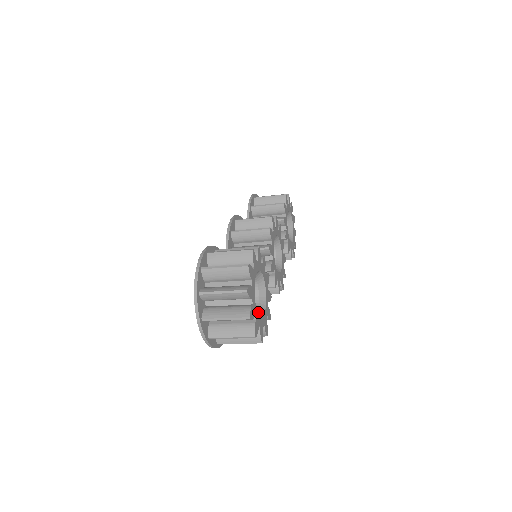
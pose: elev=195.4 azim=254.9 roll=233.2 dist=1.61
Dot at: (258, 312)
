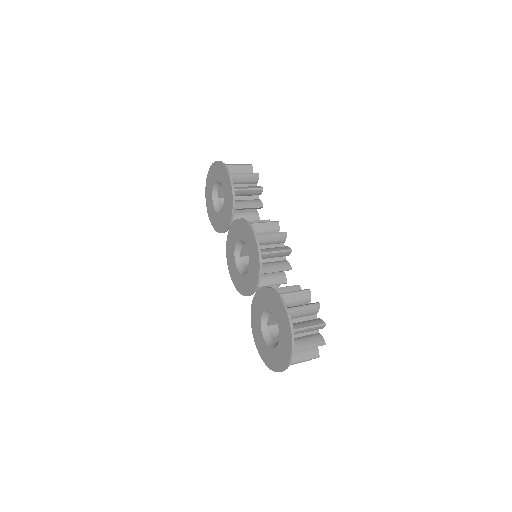
Dot at: occluded
